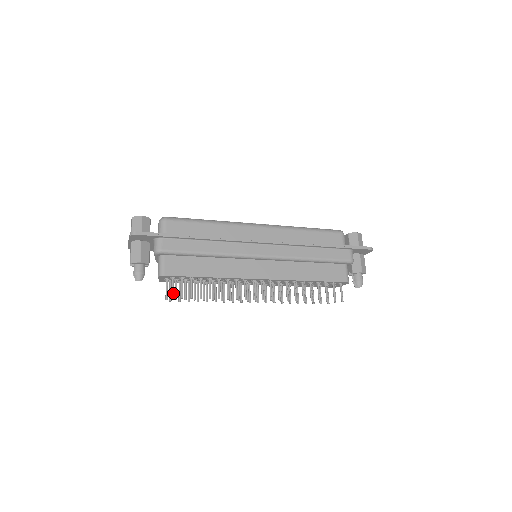
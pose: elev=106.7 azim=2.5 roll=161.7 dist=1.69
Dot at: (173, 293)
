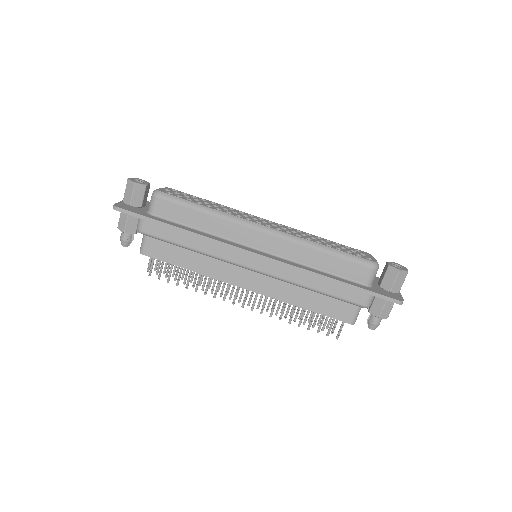
Dot at: (151, 271)
